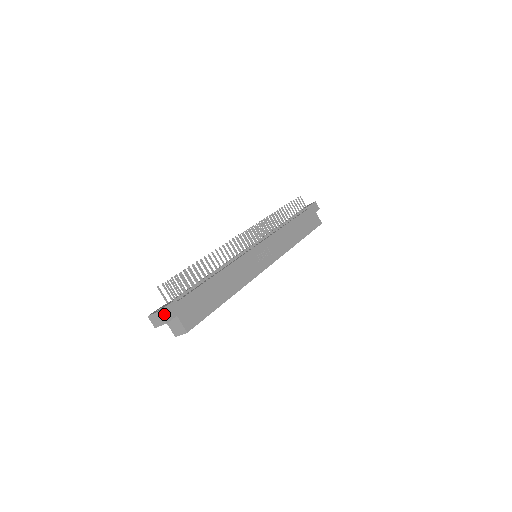
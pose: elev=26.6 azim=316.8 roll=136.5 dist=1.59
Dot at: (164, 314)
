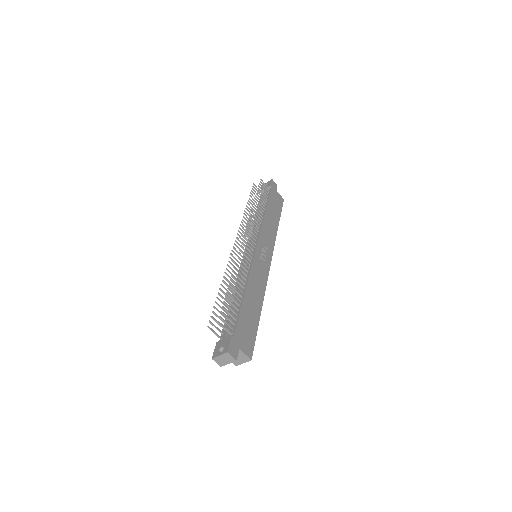
Dot at: (231, 353)
